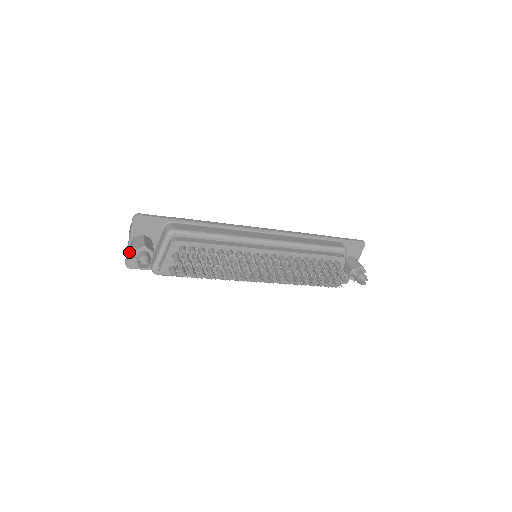
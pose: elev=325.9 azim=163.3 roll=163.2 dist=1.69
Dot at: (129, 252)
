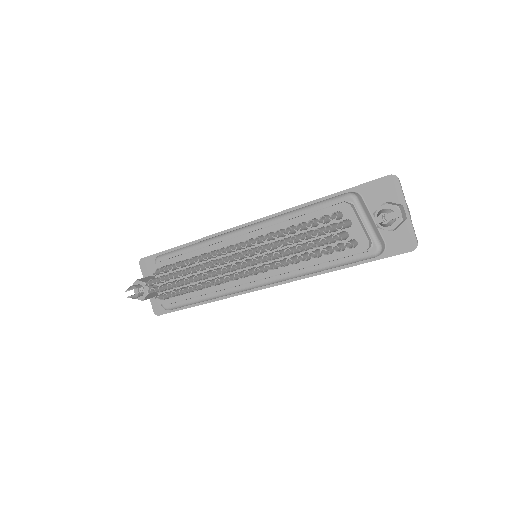
Dot at: (151, 298)
